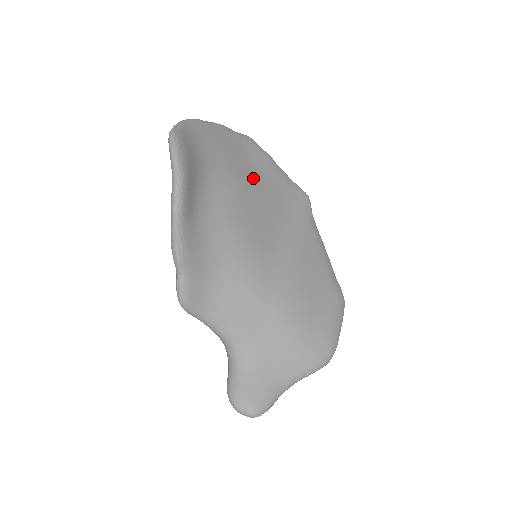
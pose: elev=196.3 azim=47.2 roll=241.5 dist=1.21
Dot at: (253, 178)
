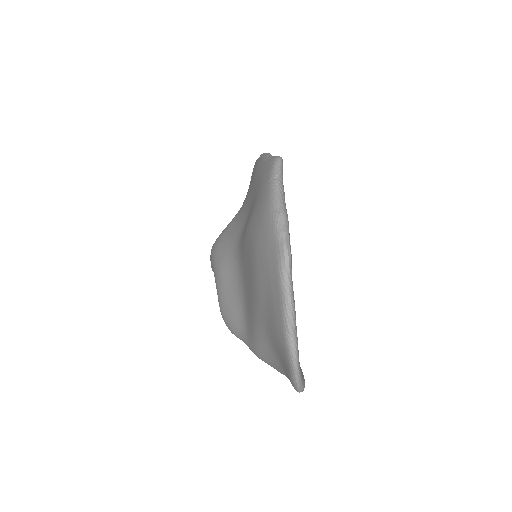
Dot at: occluded
